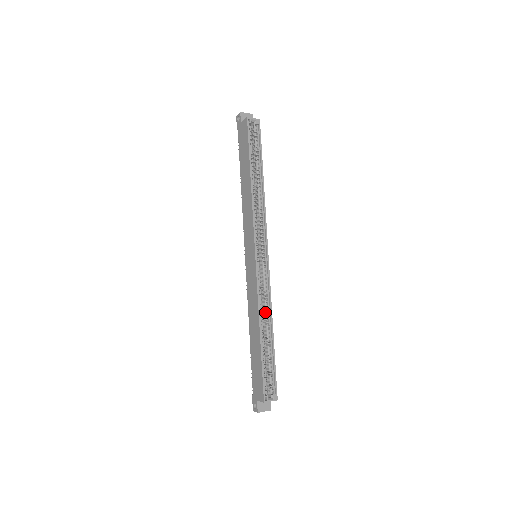
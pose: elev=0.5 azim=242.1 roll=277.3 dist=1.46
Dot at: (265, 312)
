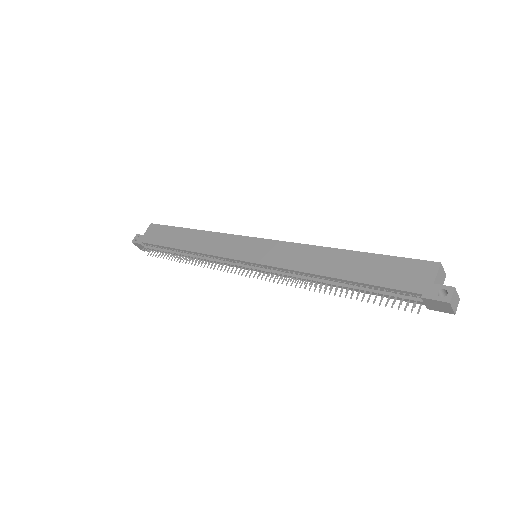
Dot at: occluded
